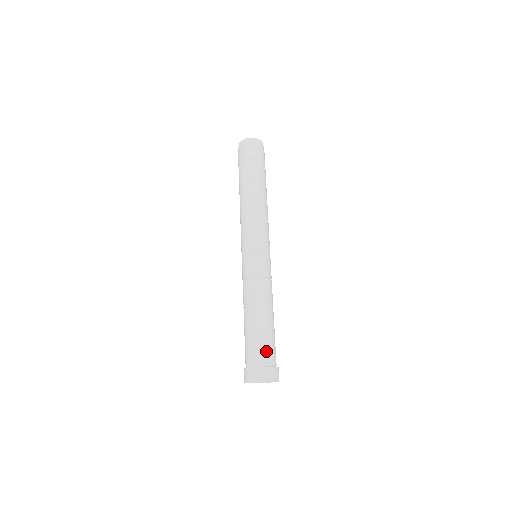
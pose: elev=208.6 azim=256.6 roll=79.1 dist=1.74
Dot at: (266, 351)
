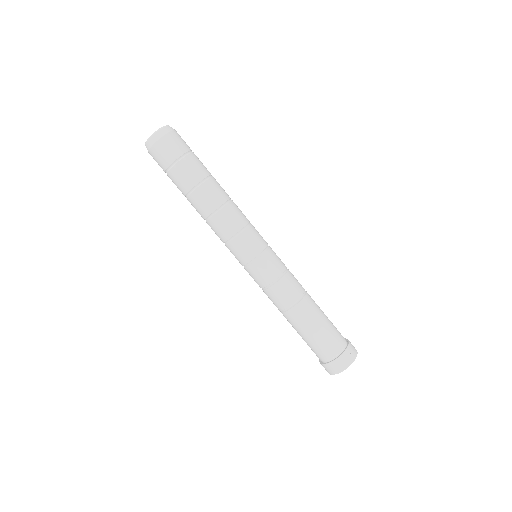
Dot at: (321, 349)
